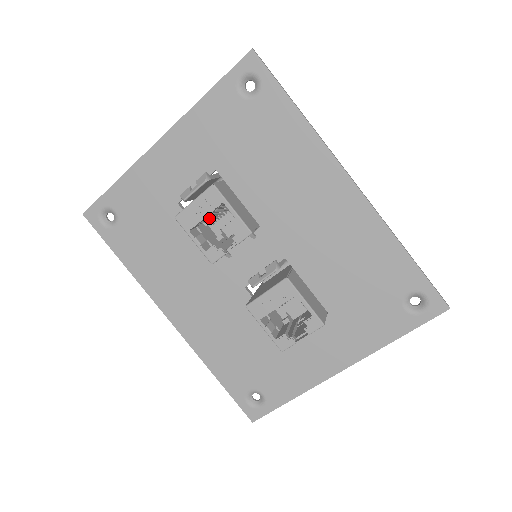
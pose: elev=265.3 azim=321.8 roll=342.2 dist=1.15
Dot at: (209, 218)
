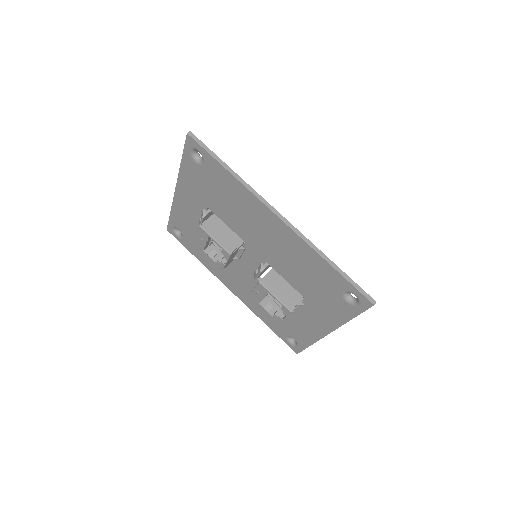
Dot at: occluded
